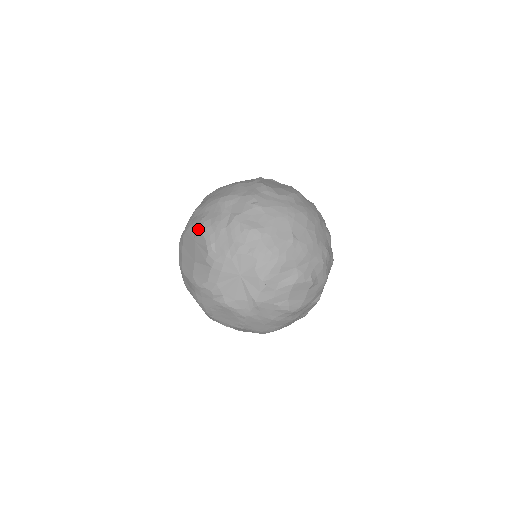
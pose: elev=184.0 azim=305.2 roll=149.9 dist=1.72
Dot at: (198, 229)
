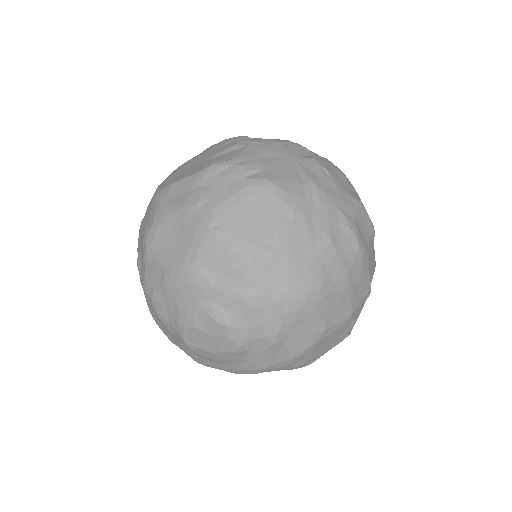
Dot at: occluded
